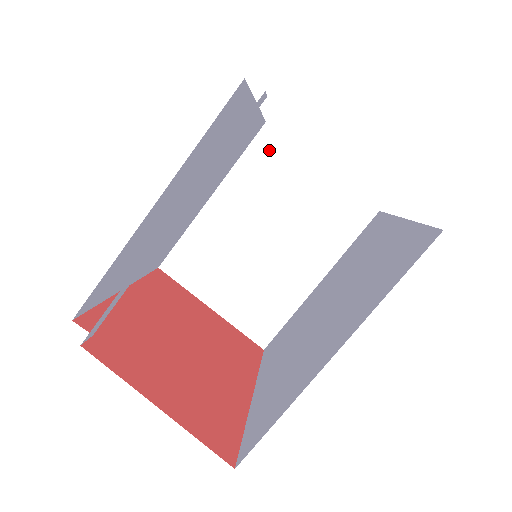
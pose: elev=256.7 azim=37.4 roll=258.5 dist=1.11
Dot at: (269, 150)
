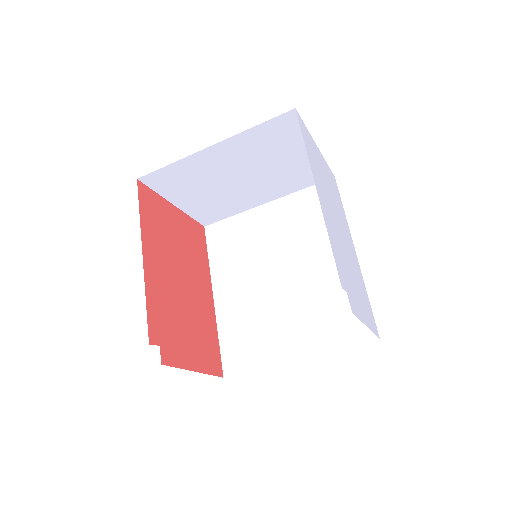
Dot at: (284, 127)
